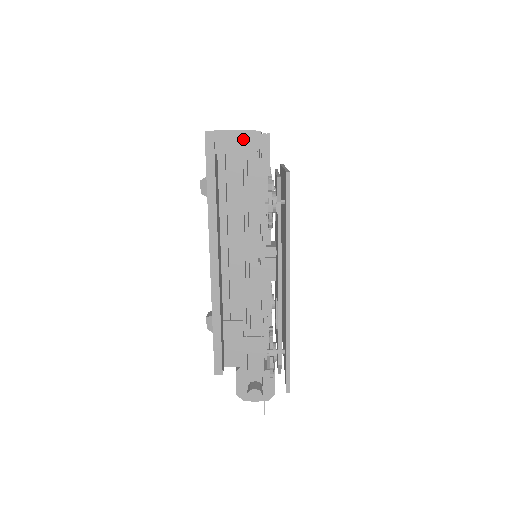
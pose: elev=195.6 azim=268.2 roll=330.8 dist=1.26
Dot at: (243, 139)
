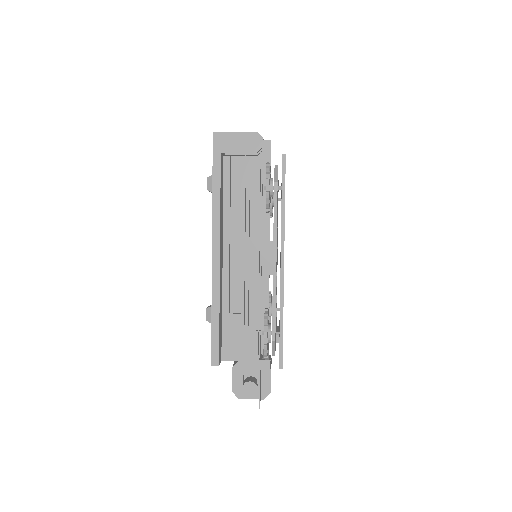
Dot at: (246, 140)
